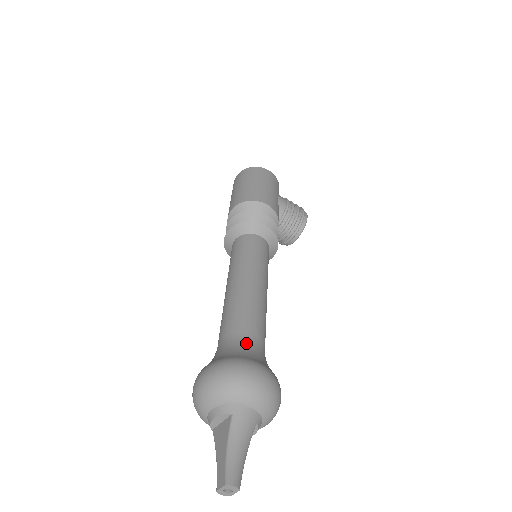
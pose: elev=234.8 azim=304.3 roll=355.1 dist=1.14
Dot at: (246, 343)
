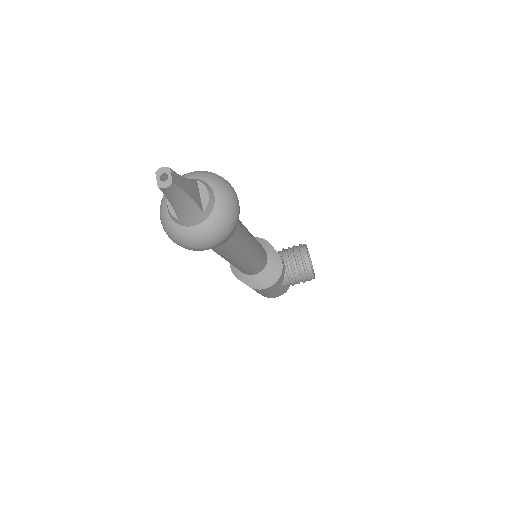
Dot at: occluded
